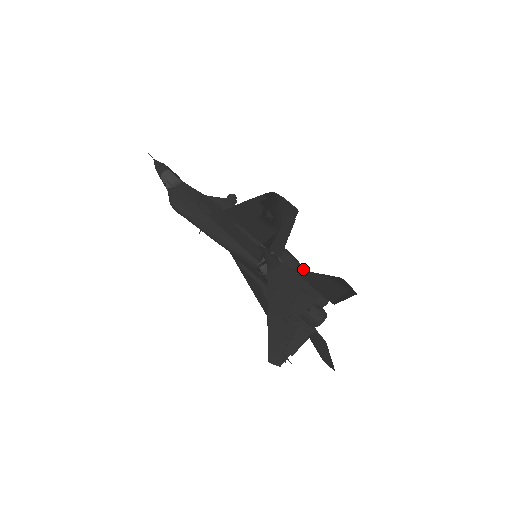
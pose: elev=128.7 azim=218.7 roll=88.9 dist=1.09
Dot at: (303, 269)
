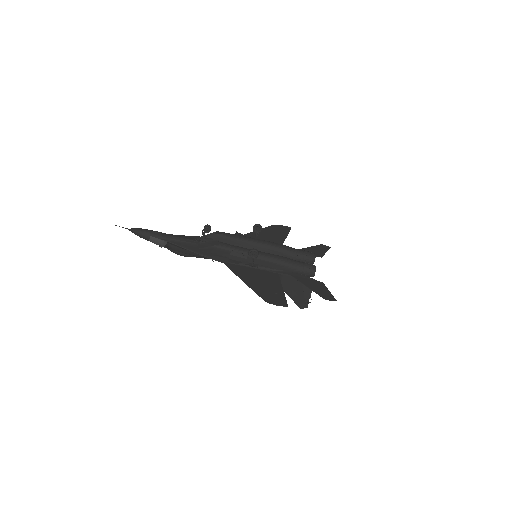
Dot at: (293, 268)
